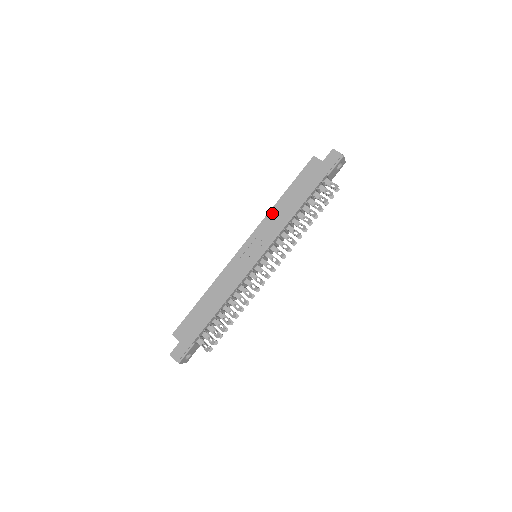
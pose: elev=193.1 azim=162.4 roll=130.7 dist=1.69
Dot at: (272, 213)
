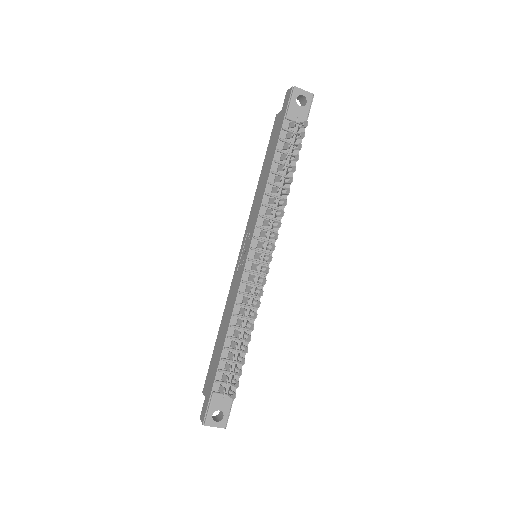
Dot at: (255, 199)
